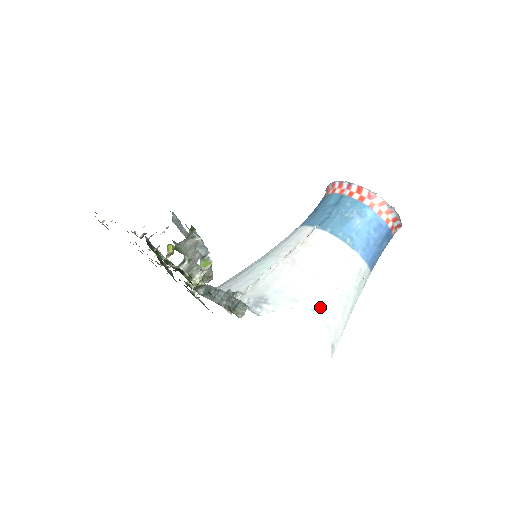
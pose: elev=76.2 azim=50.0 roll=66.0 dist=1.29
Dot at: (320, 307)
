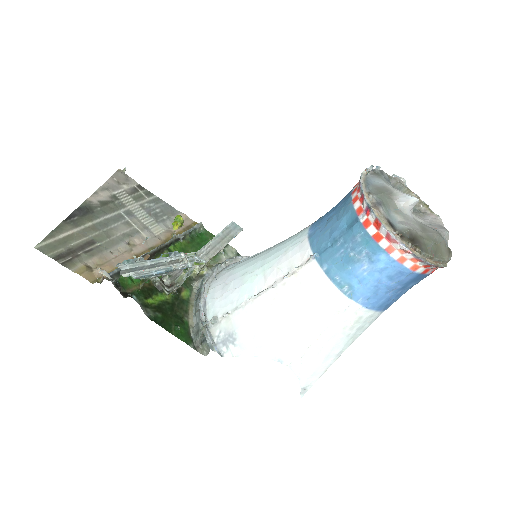
Dot at: (290, 359)
